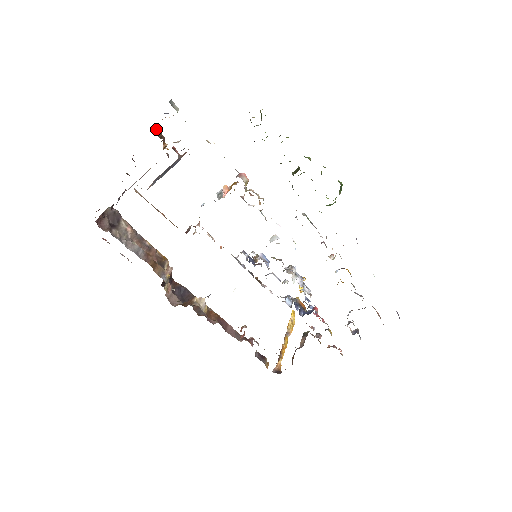
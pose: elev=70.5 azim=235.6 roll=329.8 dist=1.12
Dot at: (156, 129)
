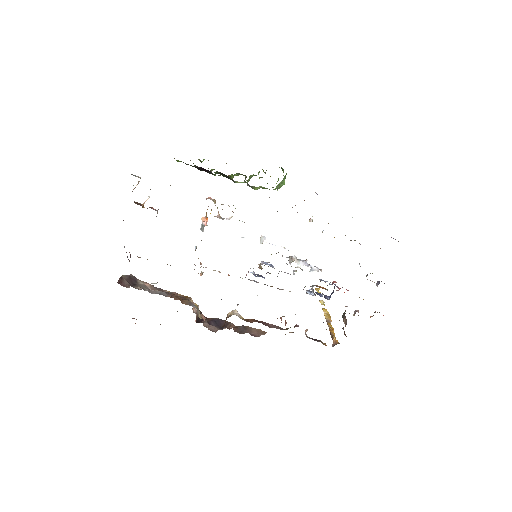
Dot at: occluded
